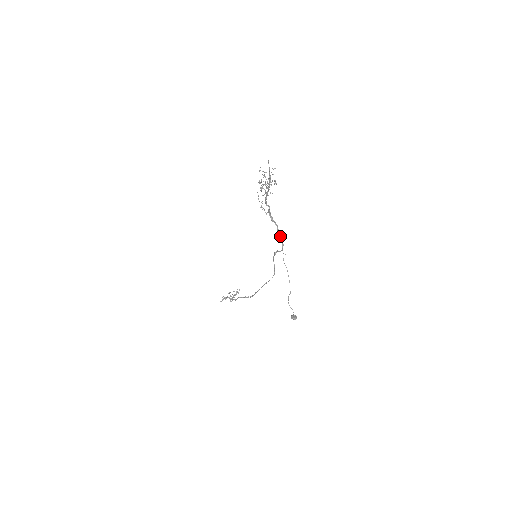
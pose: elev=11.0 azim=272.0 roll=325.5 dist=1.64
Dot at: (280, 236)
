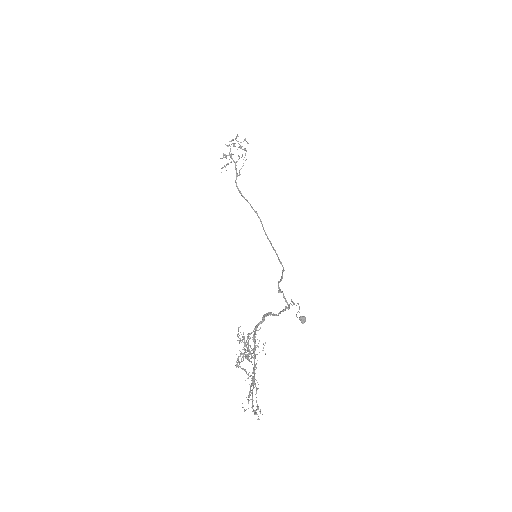
Dot at: occluded
